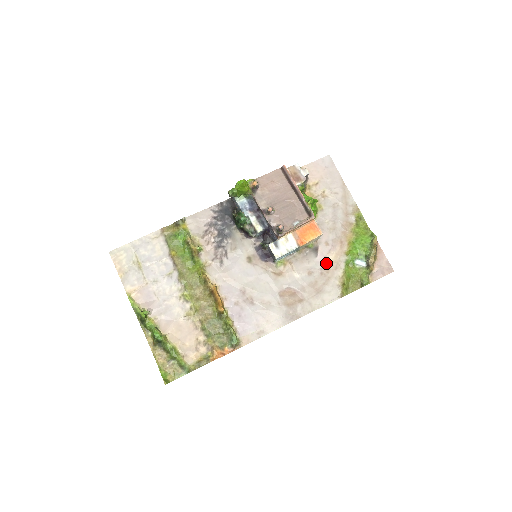
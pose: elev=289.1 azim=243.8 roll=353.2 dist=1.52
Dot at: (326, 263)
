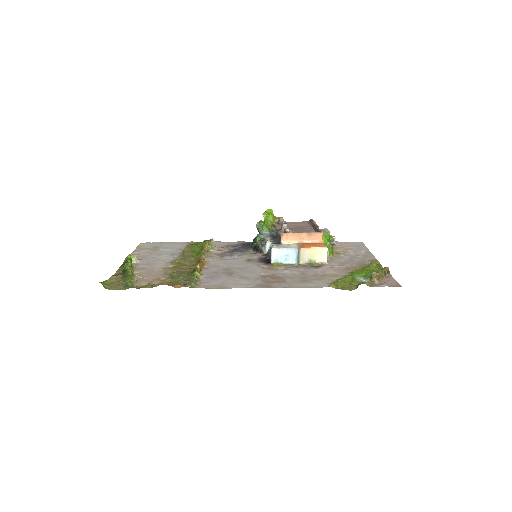
Dot at: (324, 273)
